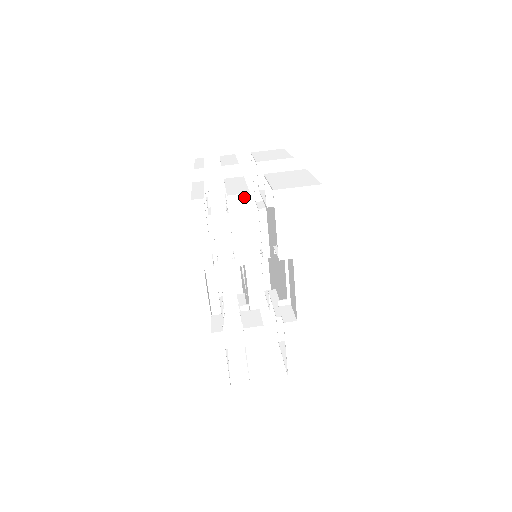
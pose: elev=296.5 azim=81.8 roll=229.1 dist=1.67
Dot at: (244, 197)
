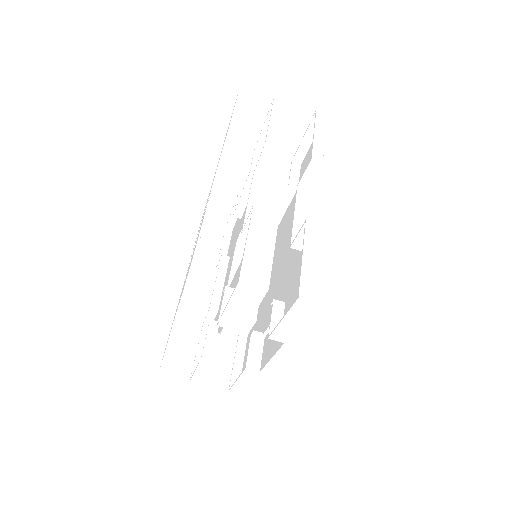
Dot at: (259, 289)
